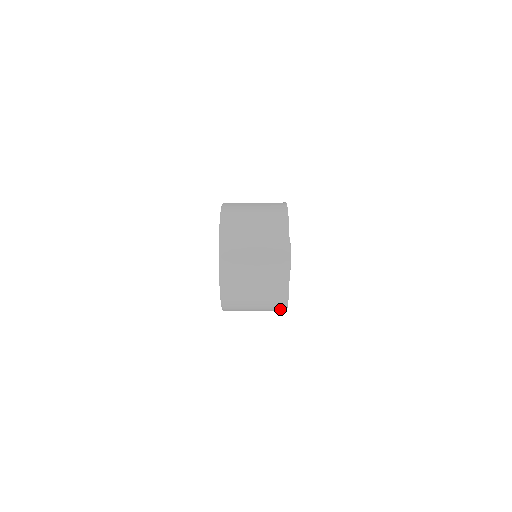
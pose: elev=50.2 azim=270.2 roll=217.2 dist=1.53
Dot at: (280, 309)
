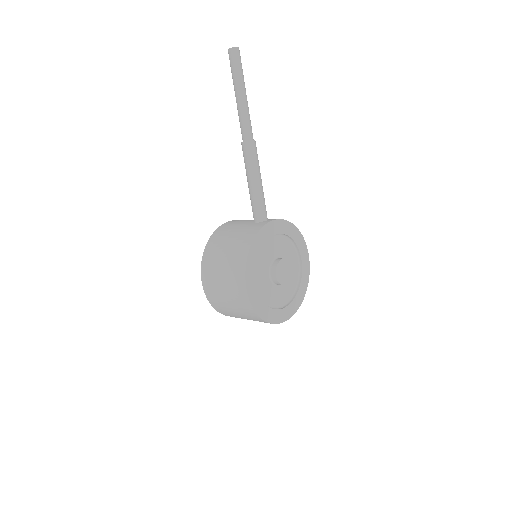
Dot at: occluded
